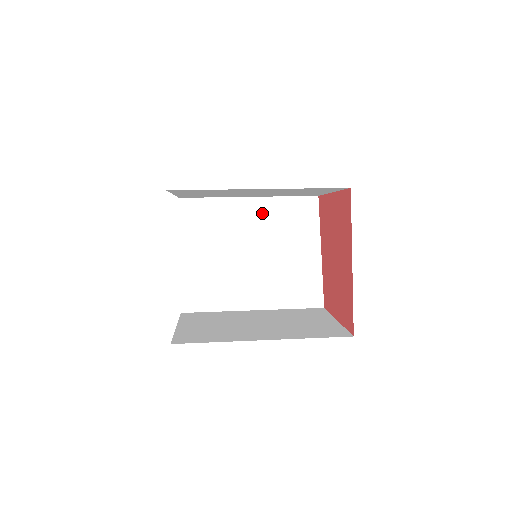
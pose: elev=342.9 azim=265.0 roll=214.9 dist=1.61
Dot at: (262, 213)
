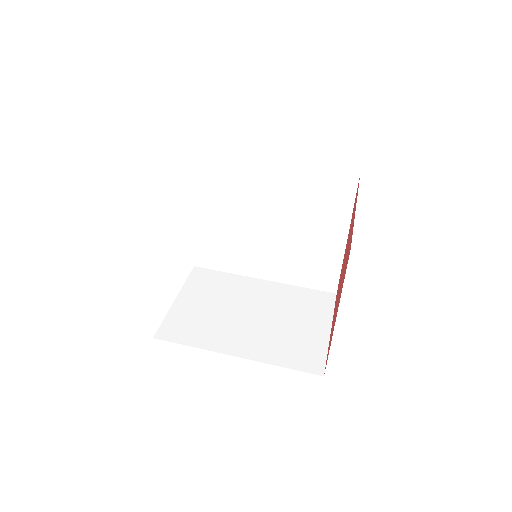
Dot at: (288, 184)
